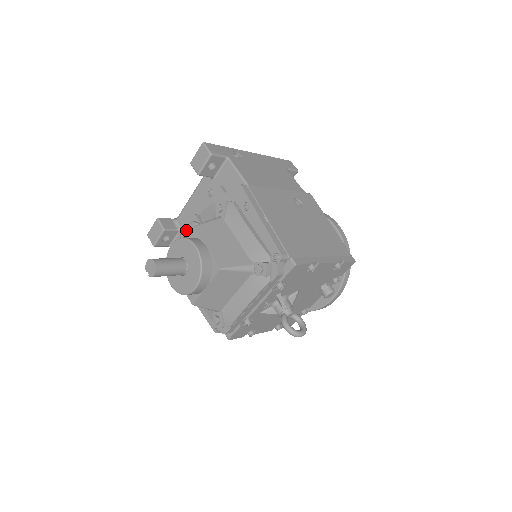
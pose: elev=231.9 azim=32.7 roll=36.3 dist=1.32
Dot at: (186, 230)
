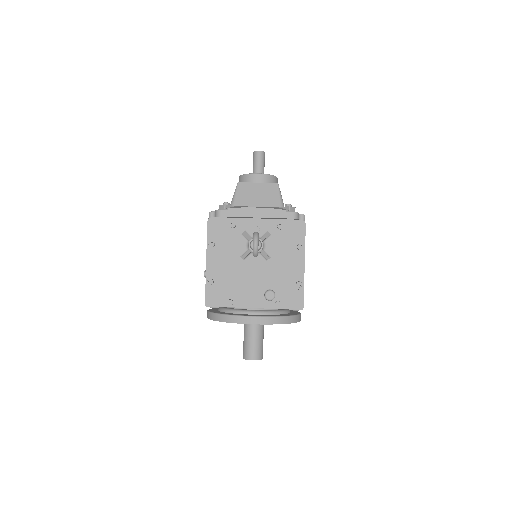
Dot at: occluded
